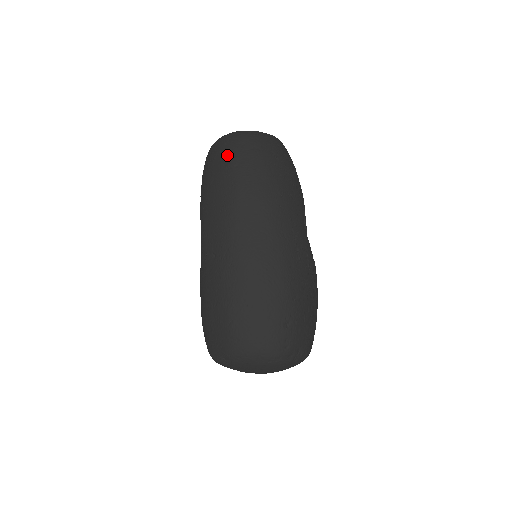
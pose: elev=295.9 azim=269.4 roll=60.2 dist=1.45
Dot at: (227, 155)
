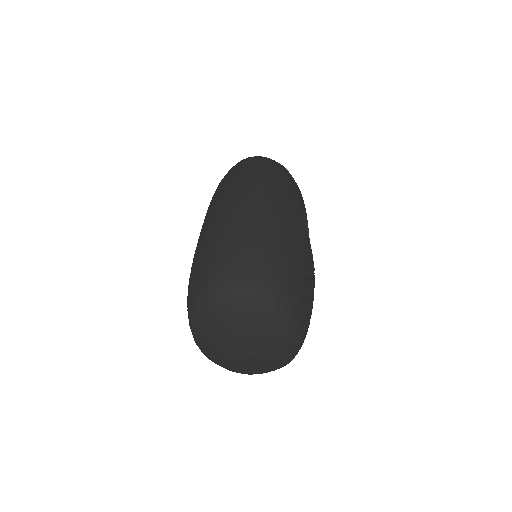
Dot at: (239, 163)
